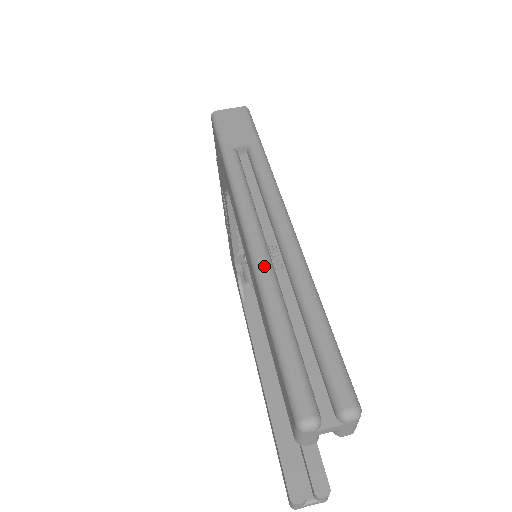
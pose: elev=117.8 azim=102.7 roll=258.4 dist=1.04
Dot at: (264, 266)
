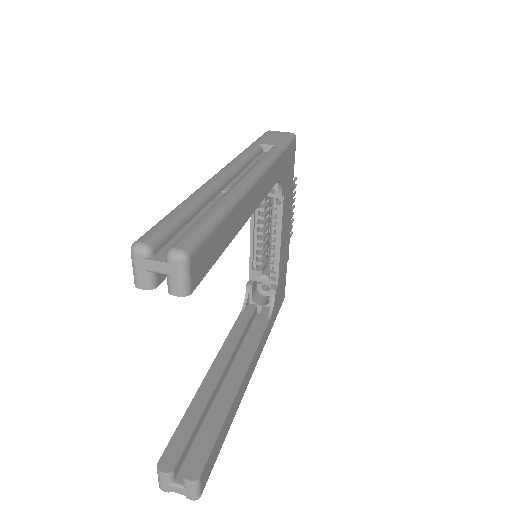
Dot at: (209, 184)
